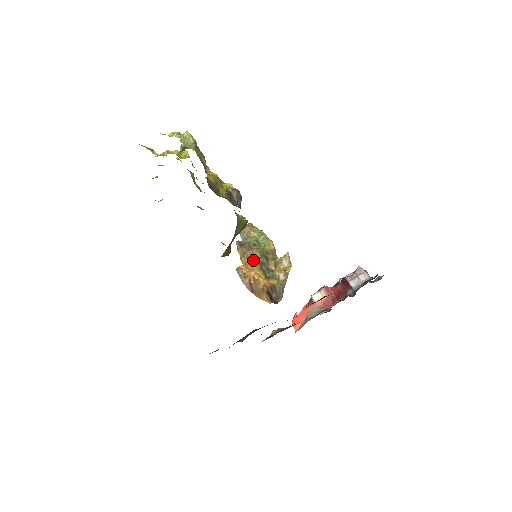
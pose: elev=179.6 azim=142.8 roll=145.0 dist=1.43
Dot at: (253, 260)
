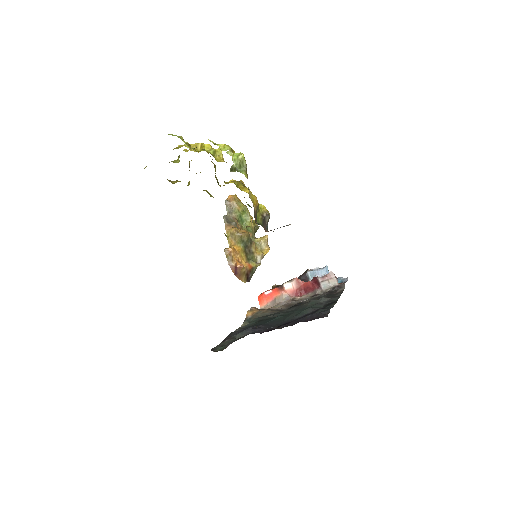
Dot at: (240, 242)
